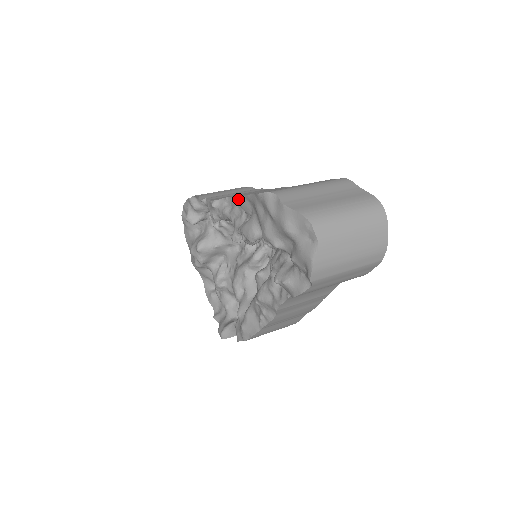
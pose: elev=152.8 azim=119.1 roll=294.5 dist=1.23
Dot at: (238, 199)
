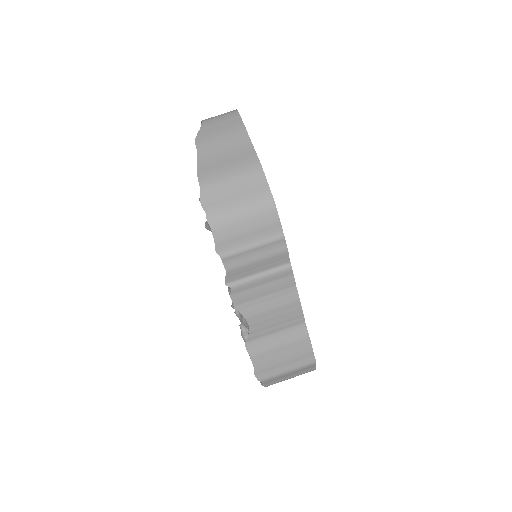
Dot at: (247, 351)
